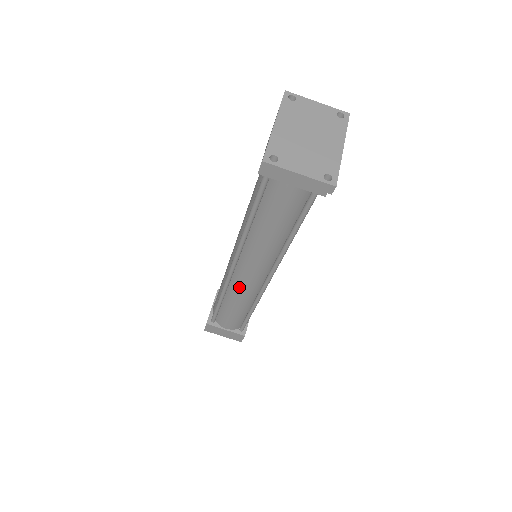
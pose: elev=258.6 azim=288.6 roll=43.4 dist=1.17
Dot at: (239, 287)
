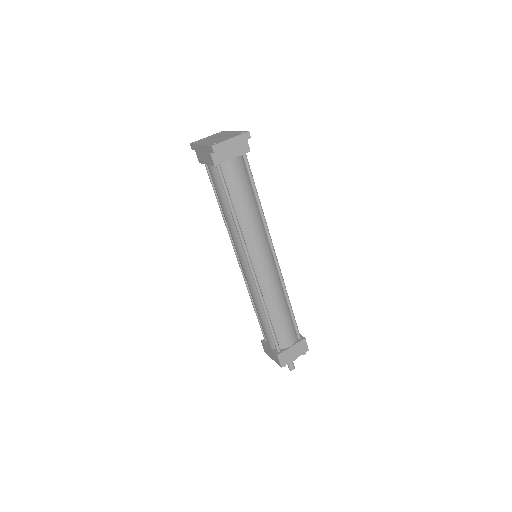
Dot at: (267, 282)
